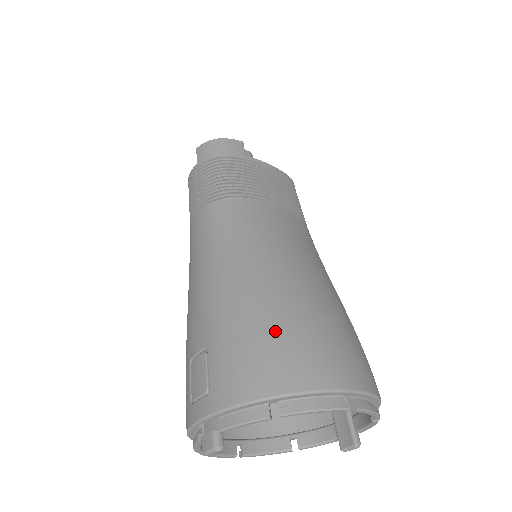
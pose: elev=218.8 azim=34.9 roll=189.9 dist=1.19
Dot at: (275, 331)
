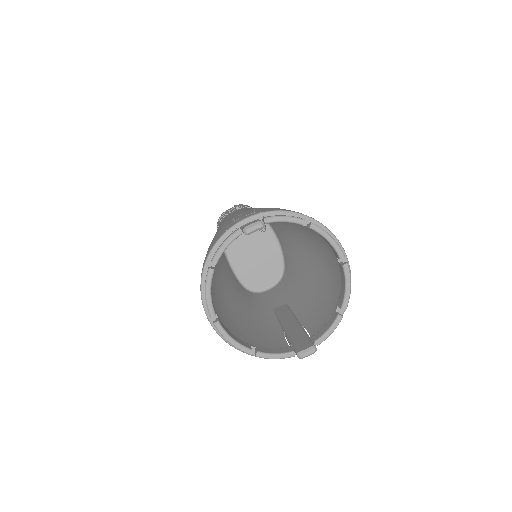
Dot at: occluded
